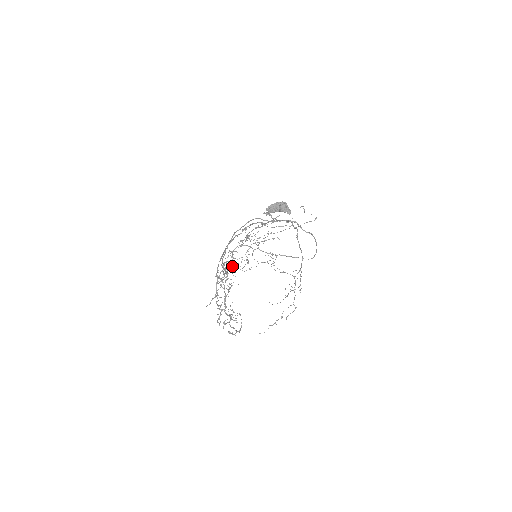
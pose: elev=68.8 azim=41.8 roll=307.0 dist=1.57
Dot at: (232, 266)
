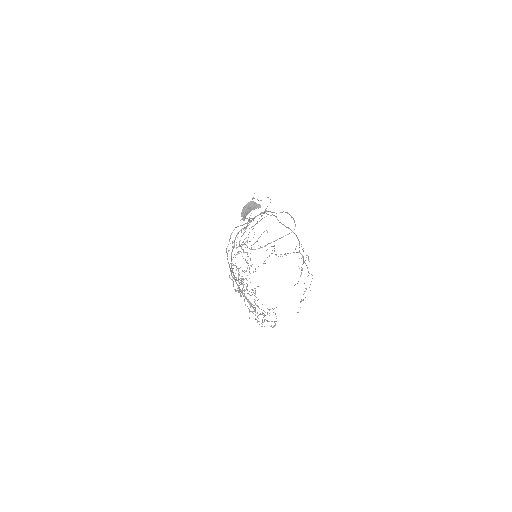
Dot at: occluded
